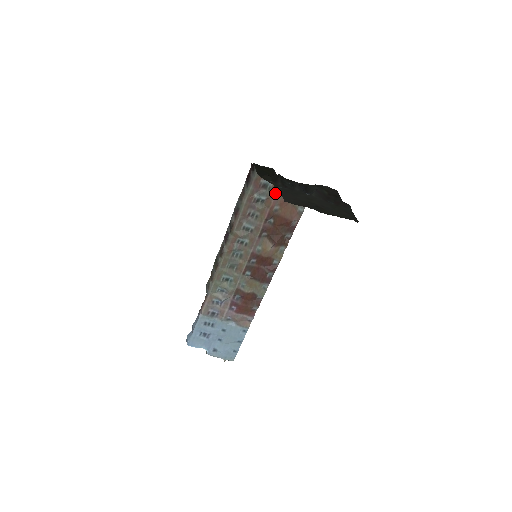
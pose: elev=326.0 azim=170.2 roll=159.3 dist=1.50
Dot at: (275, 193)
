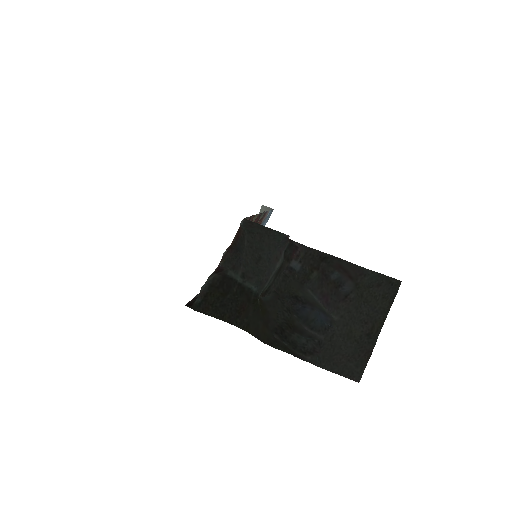
Dot at: occluded
